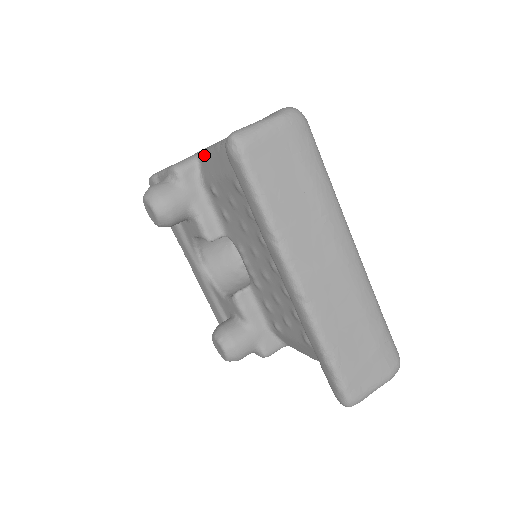
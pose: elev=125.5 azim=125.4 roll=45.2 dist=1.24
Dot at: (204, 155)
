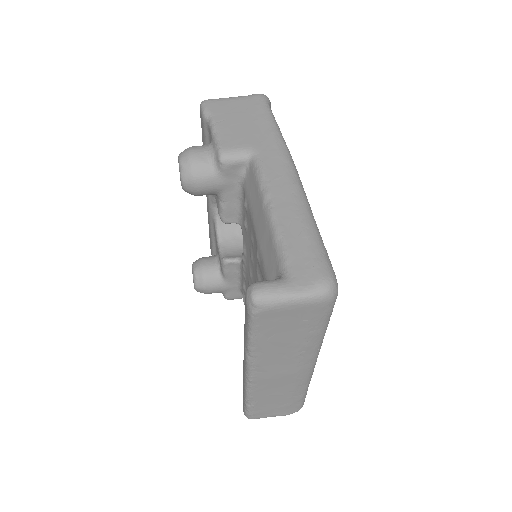
Dot at: (255, 171)
